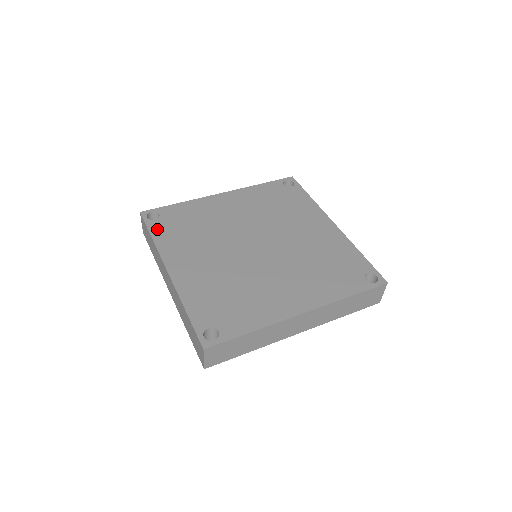
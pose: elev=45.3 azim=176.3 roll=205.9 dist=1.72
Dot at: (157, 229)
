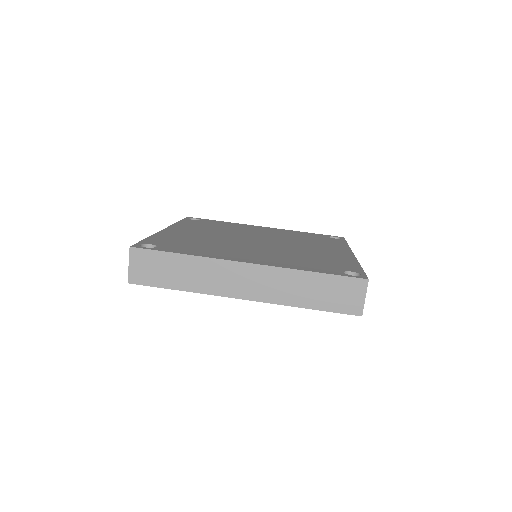
Dot at: (188, 221)
